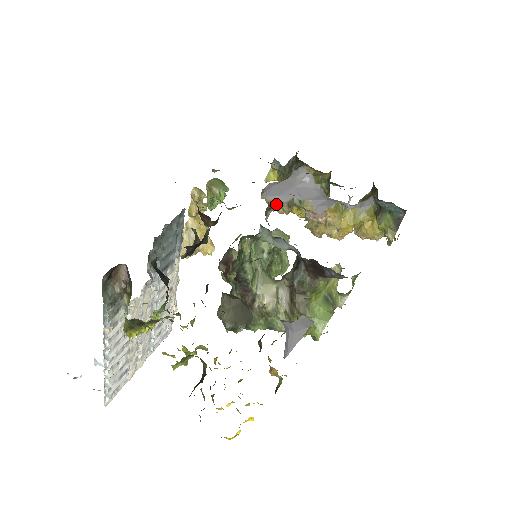
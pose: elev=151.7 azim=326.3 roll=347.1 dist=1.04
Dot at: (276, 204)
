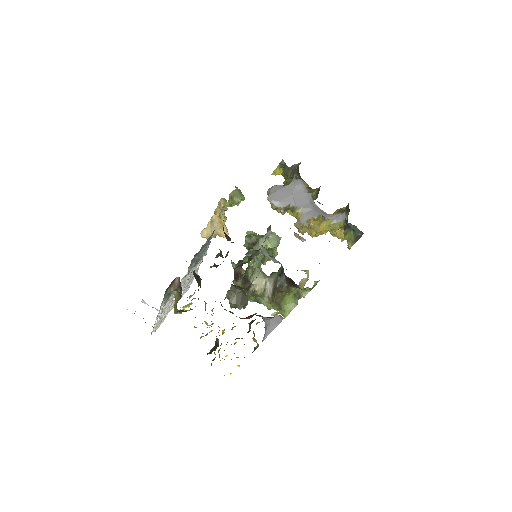
Dot at: (276, 207)
